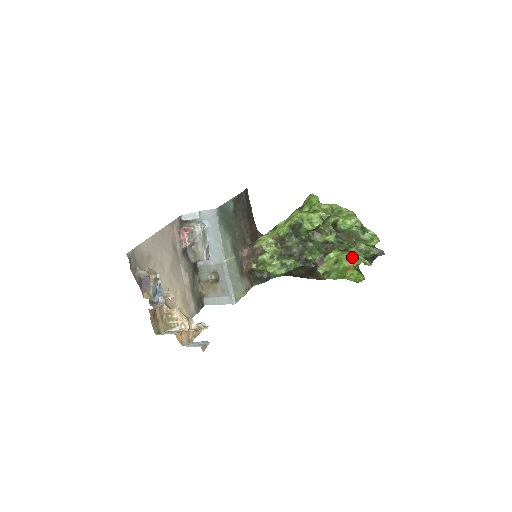
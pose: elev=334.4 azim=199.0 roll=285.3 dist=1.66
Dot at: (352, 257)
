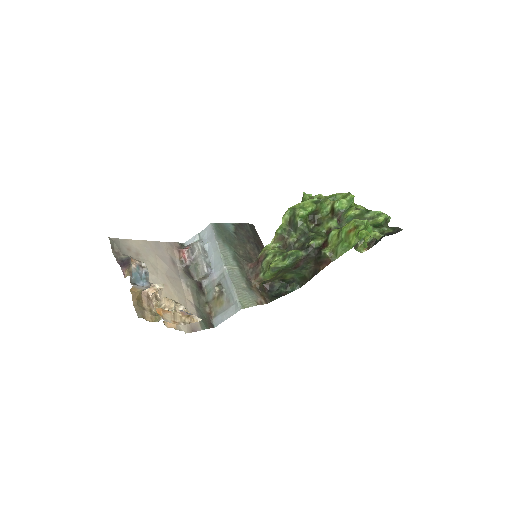
Dot at: (351, 221)
